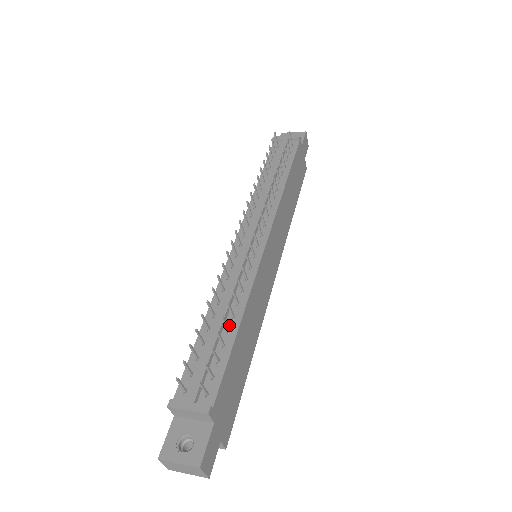
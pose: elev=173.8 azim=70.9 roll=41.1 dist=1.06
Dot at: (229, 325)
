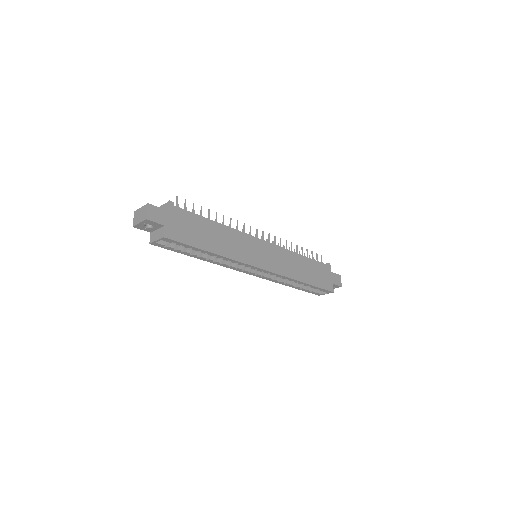
Dot at: occluded
